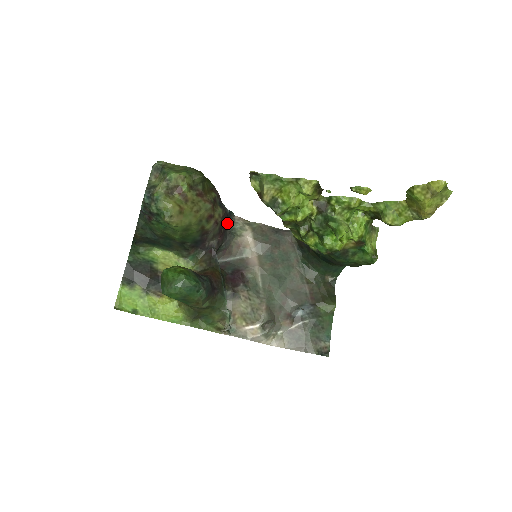
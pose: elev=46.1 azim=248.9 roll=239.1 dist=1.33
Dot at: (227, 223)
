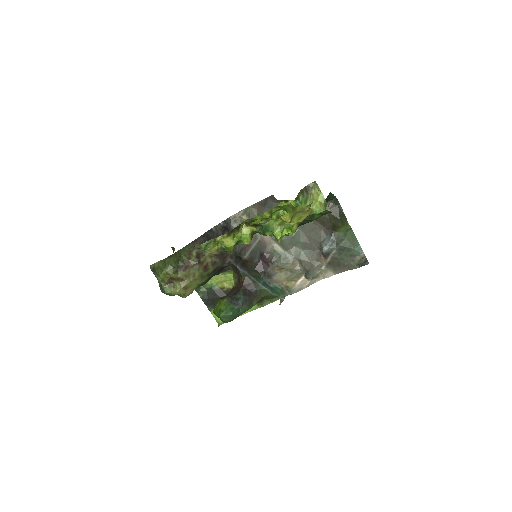
Dot at: occluded
